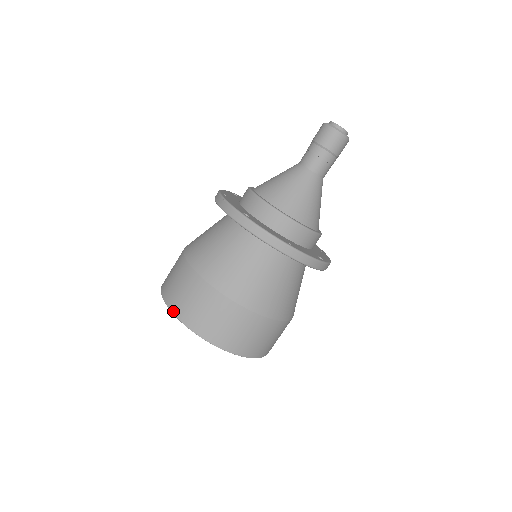
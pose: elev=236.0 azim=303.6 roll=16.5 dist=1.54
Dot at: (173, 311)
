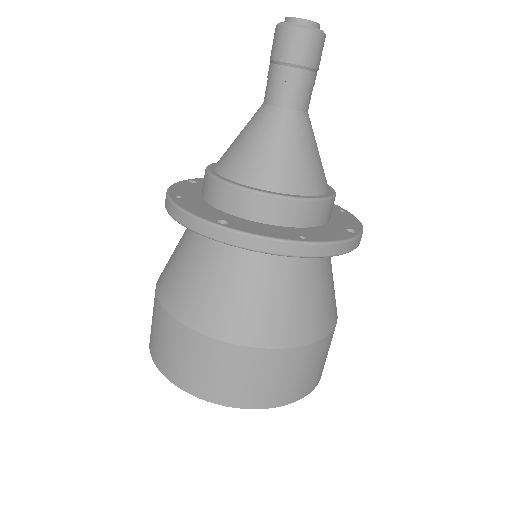
Dot at: (179, 385)
